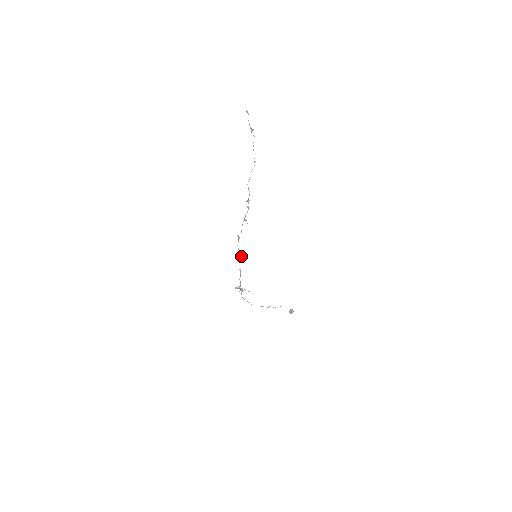
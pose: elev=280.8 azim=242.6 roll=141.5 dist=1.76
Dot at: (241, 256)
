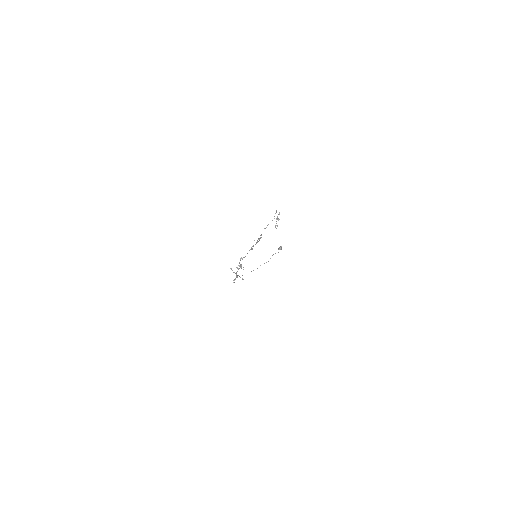
Dot at: (241, 266)
